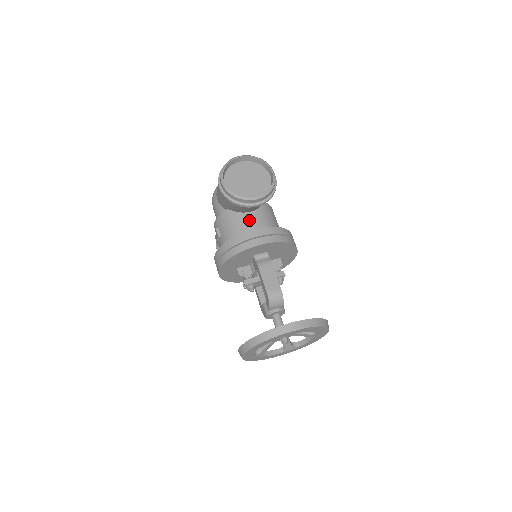
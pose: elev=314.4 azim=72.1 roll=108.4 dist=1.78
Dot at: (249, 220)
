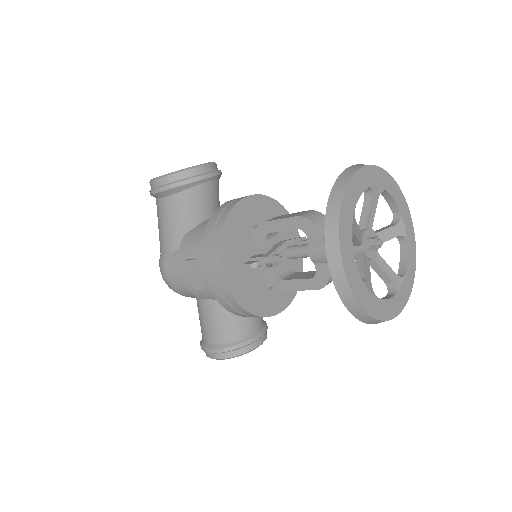
Dot at: occluded
